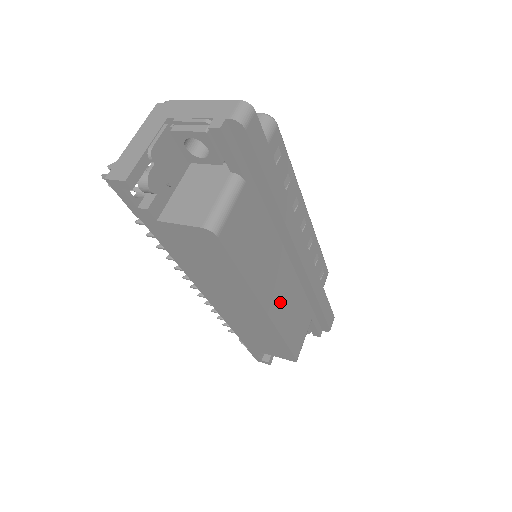
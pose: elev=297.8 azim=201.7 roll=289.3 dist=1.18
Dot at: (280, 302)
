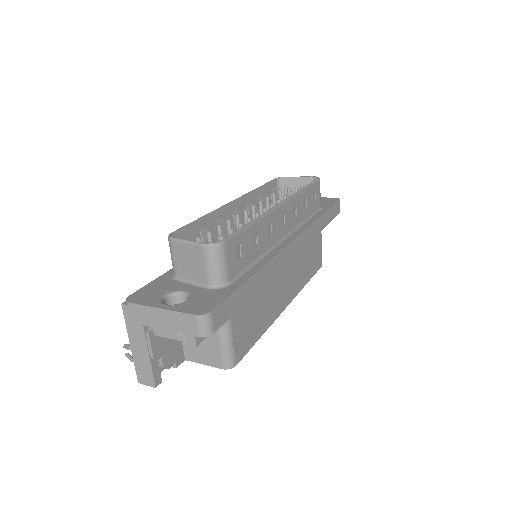
Dot at: (293, 281)
